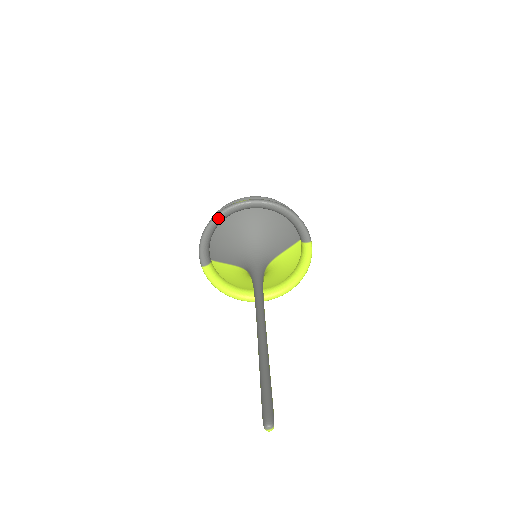
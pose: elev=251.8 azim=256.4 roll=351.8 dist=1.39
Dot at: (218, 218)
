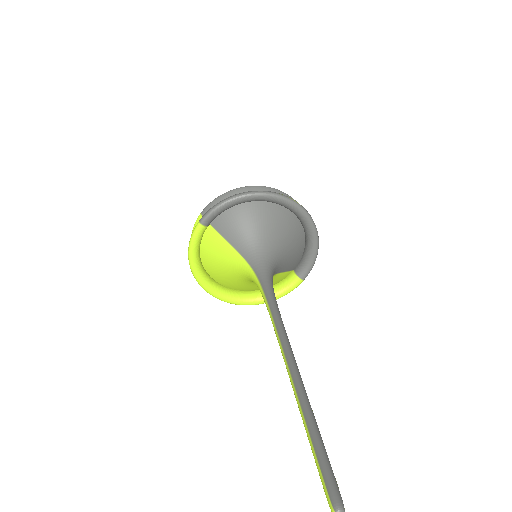
Dot at: (264, 196)
